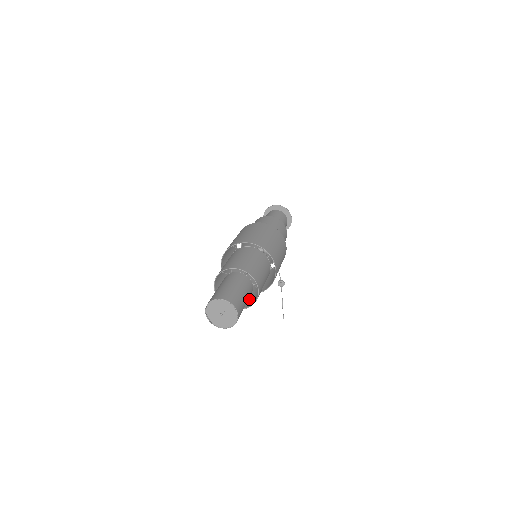
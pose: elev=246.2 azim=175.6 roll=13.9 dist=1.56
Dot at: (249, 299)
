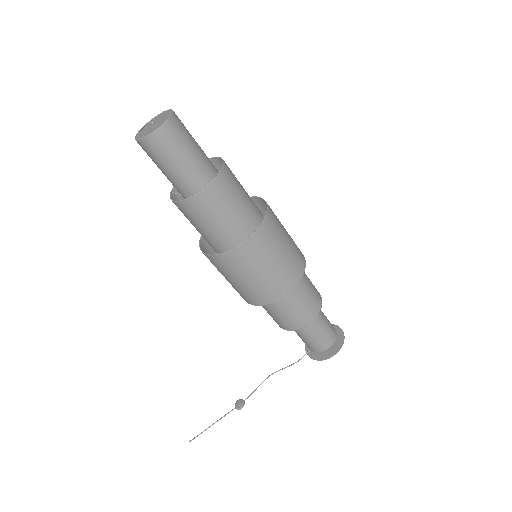
Dot at: (190, 220)
